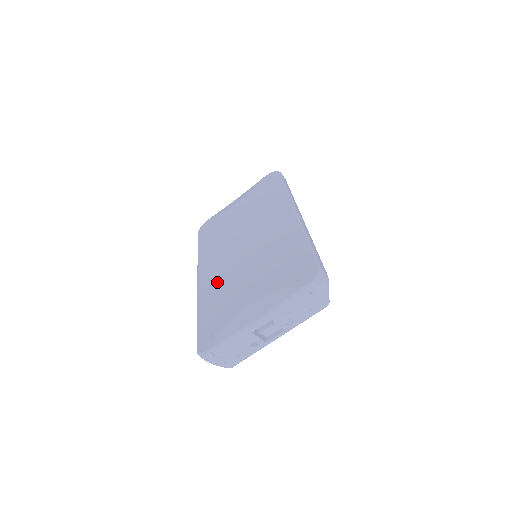
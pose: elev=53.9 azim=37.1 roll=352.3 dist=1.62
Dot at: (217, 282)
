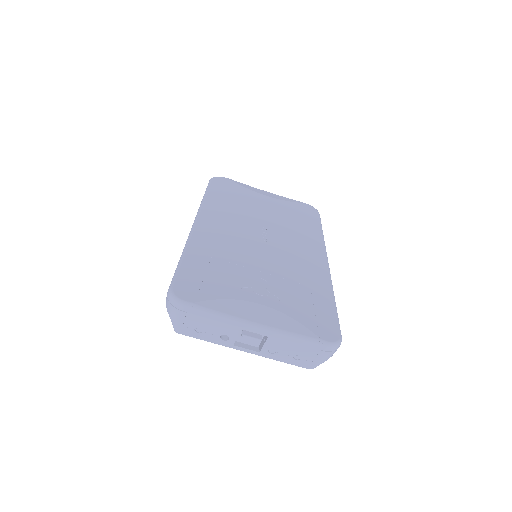
Dot at: (222, 245)
